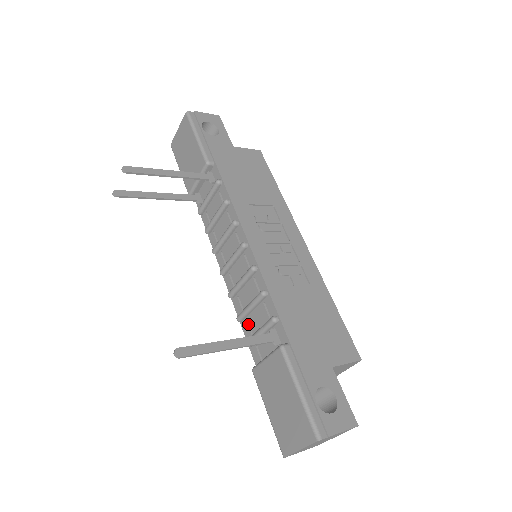
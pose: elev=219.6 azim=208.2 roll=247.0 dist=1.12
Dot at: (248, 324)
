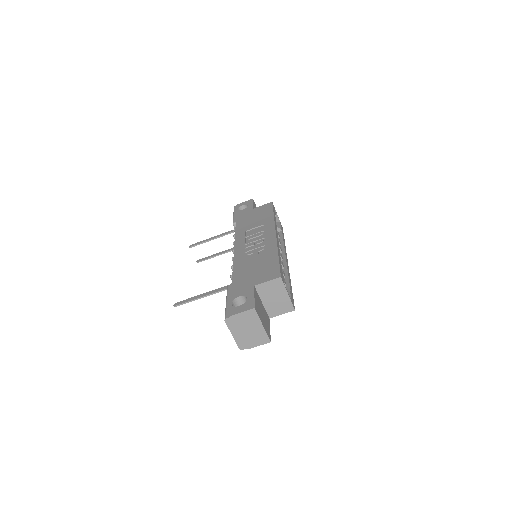
Dot at: occluded
